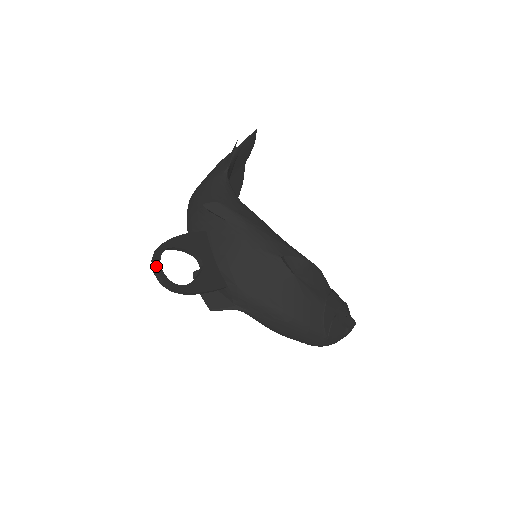
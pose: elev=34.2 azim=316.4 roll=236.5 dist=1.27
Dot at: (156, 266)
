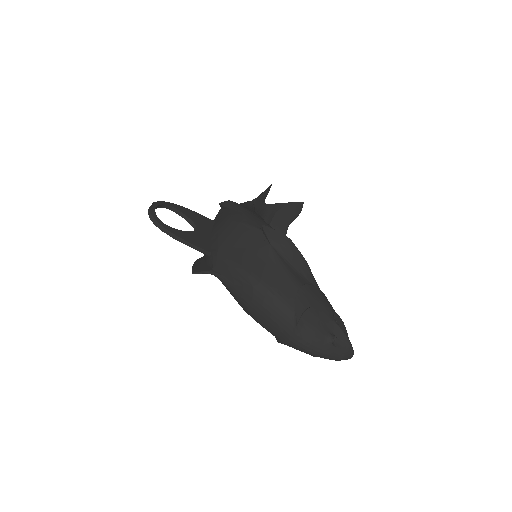
Dot at: (152, 205)
